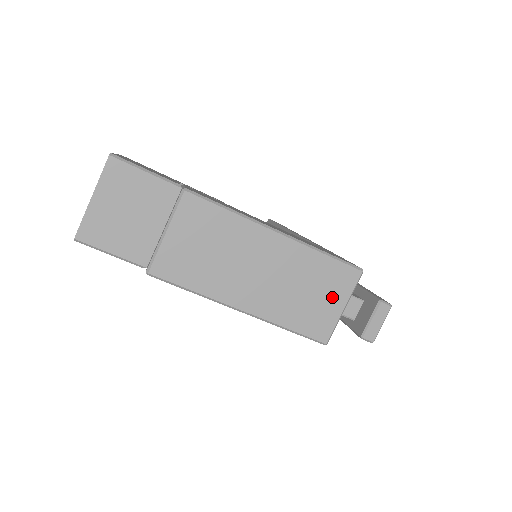
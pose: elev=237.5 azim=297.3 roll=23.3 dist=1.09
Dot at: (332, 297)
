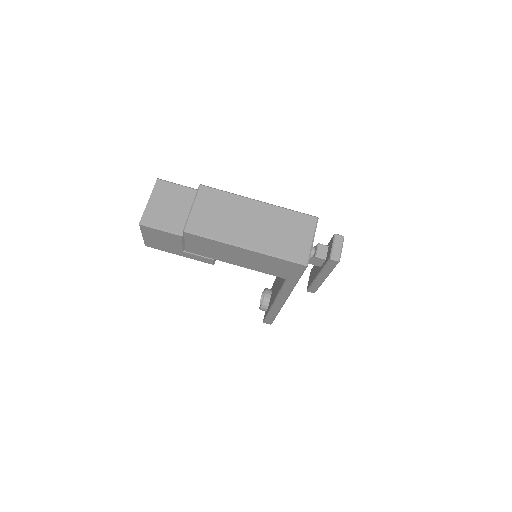
Dot at: (302, 234)
